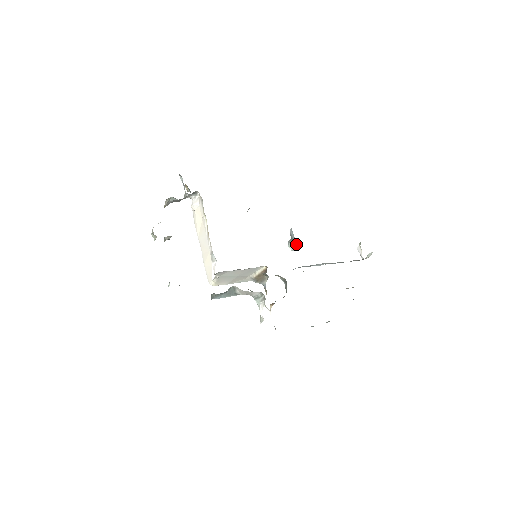
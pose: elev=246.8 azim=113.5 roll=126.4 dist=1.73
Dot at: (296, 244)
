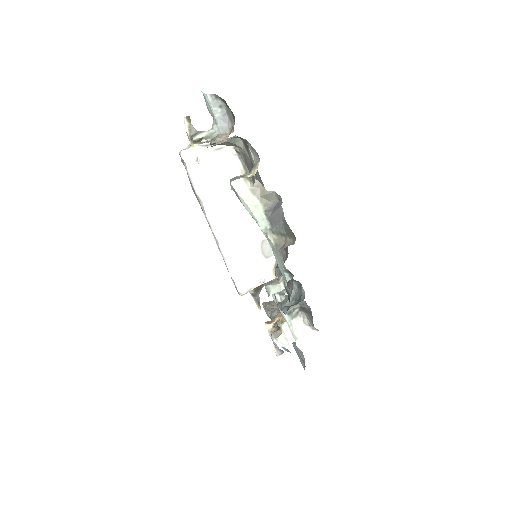
Dot at: occluded
